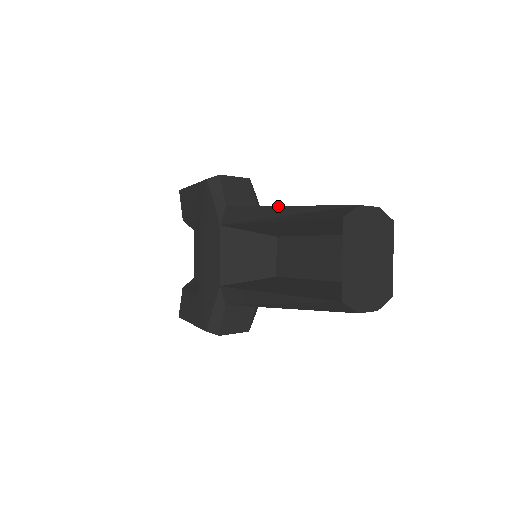
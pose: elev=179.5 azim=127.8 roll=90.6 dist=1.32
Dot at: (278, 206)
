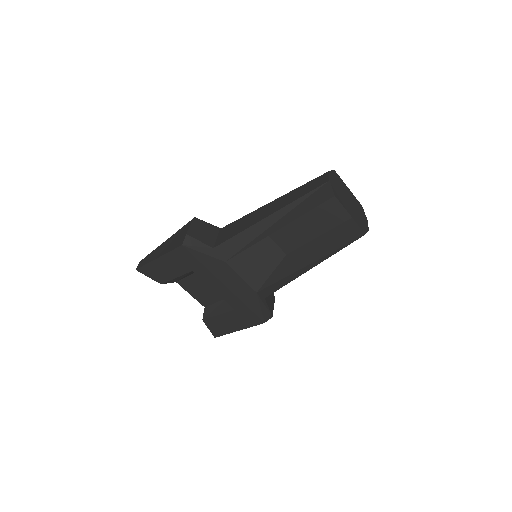
Dot at: (264, 219)
